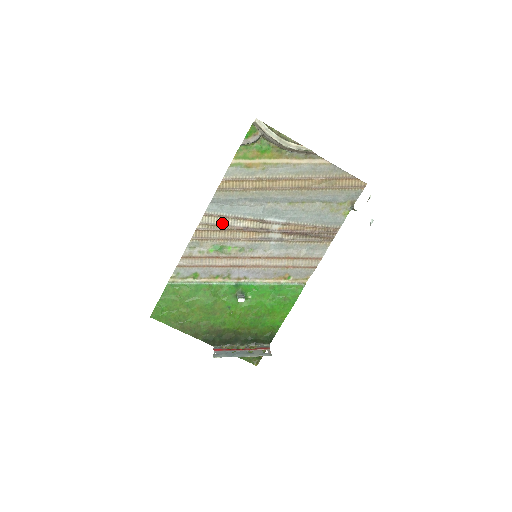
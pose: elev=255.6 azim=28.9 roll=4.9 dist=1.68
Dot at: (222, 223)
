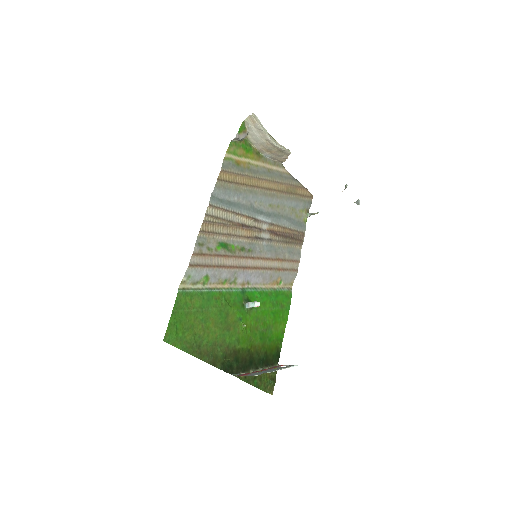
Dot at: (224, 218)
